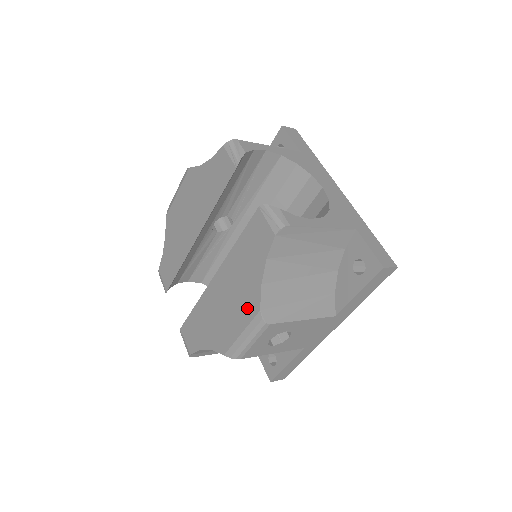
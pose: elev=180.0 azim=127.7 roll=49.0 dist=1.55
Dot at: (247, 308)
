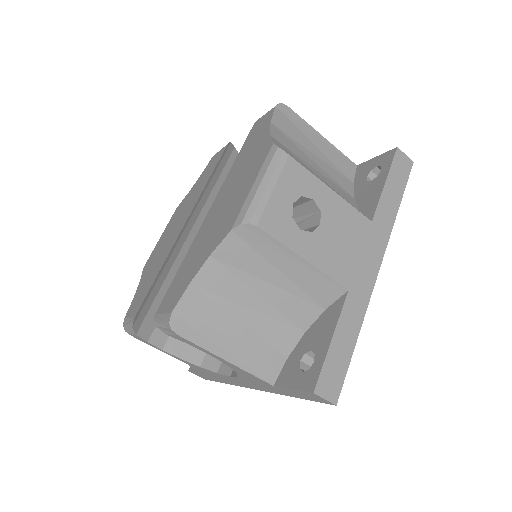
Dot at: (256, 163)
